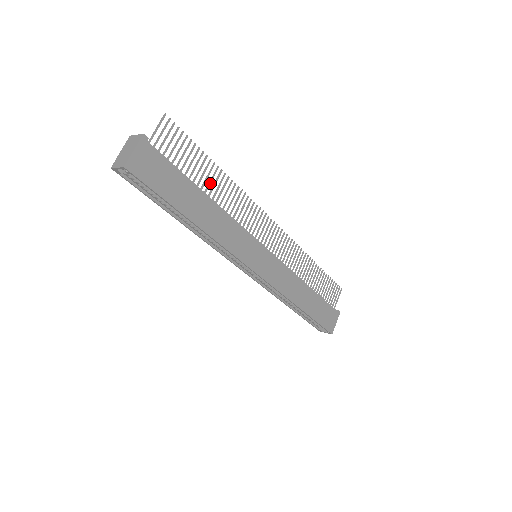
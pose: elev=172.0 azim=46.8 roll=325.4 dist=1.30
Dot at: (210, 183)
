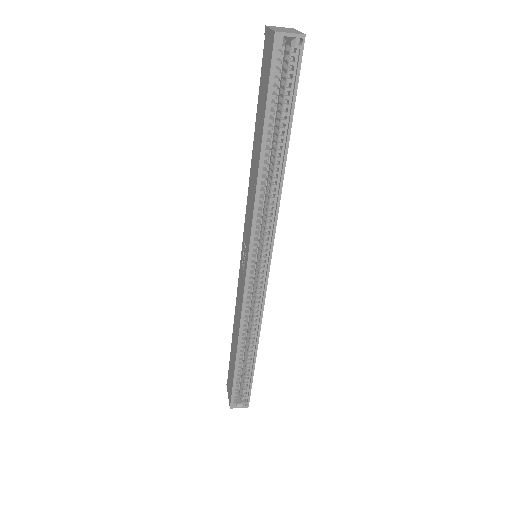
Dot at: occluded
